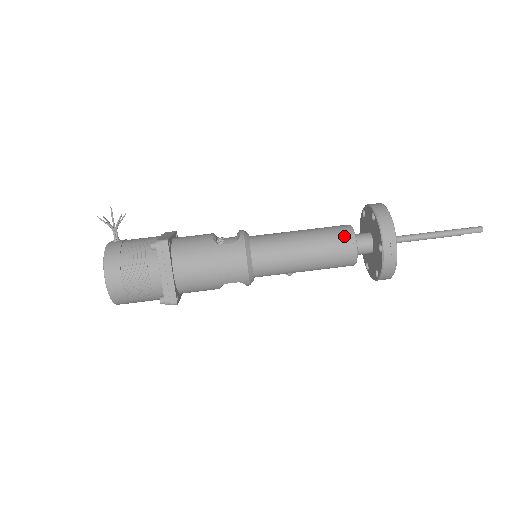
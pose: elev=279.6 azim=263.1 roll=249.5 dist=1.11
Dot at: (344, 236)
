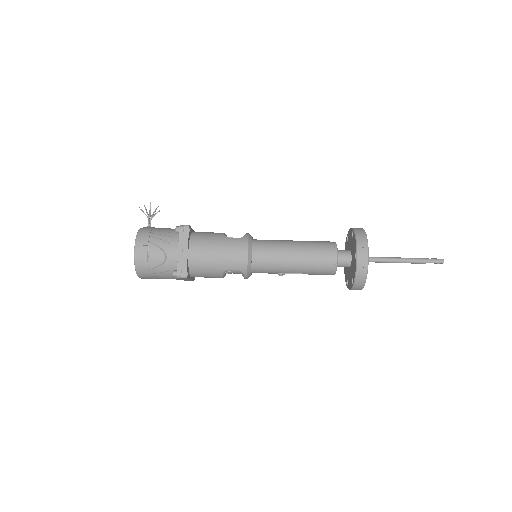
Dot at: (328, 246)
